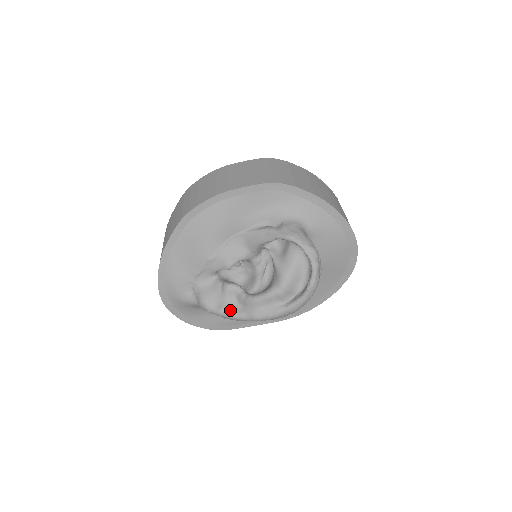
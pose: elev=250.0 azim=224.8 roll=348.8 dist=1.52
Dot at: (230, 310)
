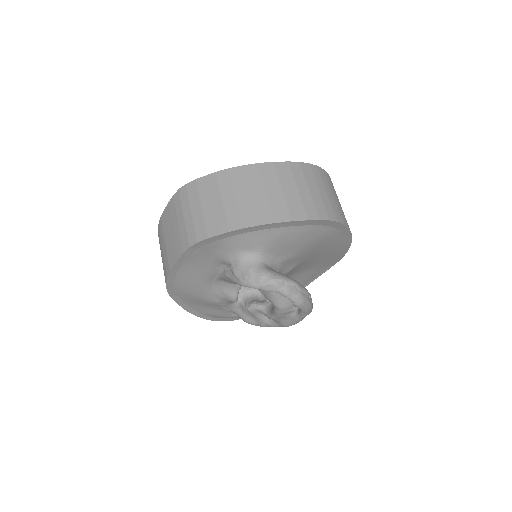
Dot at: (267, 324)
